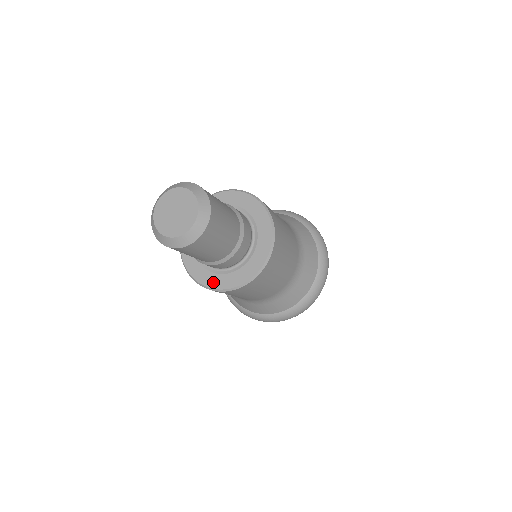
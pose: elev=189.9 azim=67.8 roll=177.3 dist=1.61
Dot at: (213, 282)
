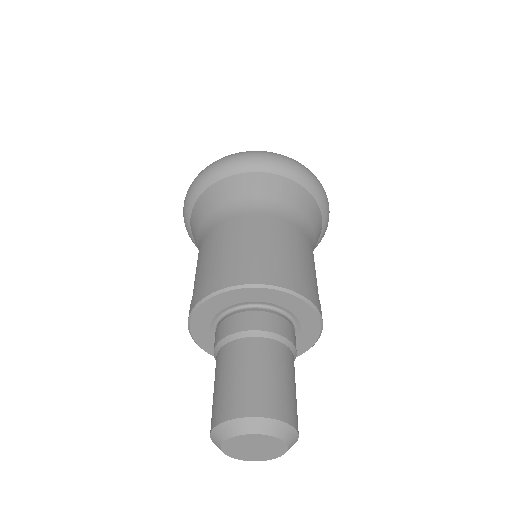
Dot at: occluded
